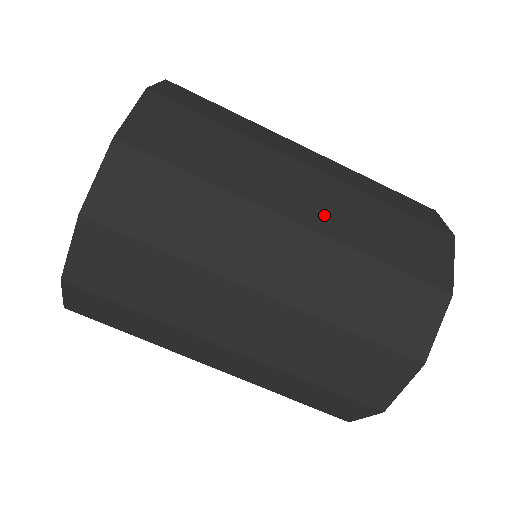
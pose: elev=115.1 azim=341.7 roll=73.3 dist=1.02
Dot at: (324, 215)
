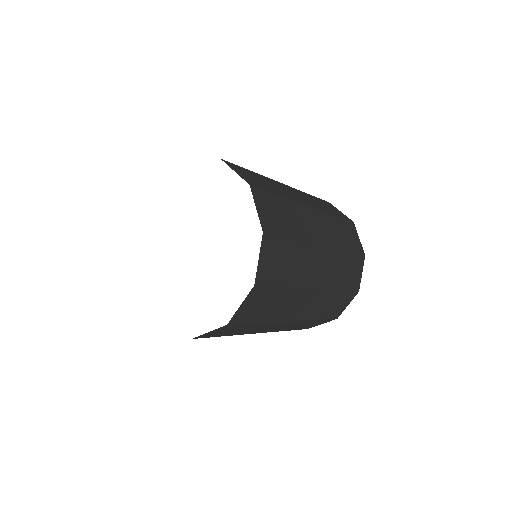
Dot at: (327, 277)
